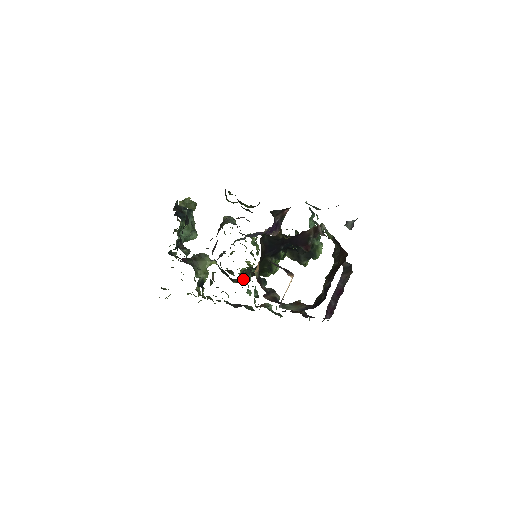
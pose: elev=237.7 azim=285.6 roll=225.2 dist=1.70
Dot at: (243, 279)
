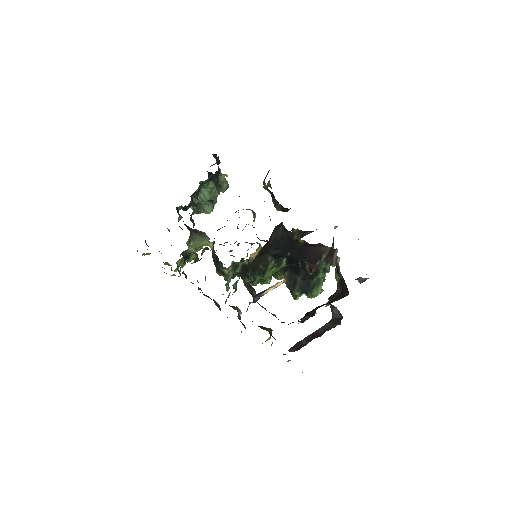
Dot at: (229, 272)
